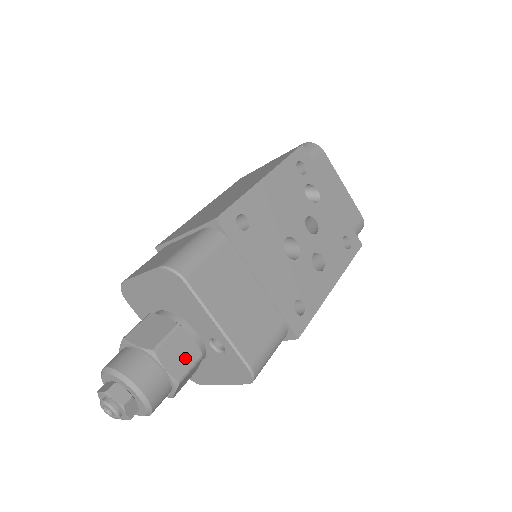
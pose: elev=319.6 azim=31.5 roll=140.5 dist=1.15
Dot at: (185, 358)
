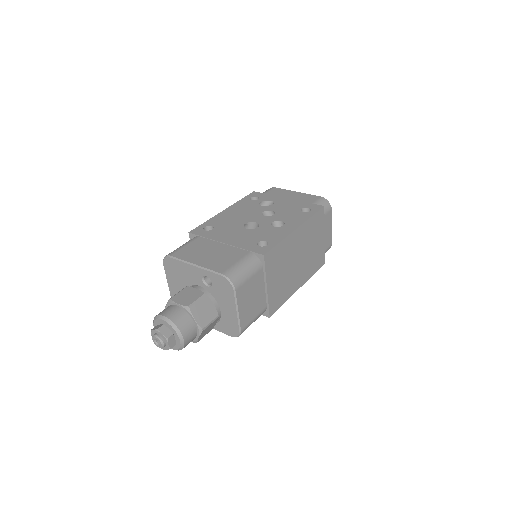
Dot at: (192, 297)
